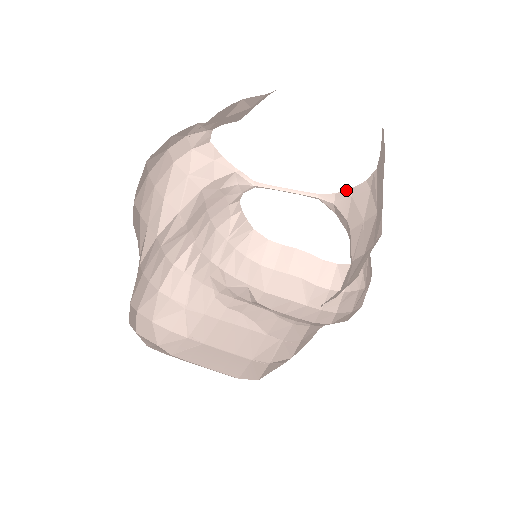
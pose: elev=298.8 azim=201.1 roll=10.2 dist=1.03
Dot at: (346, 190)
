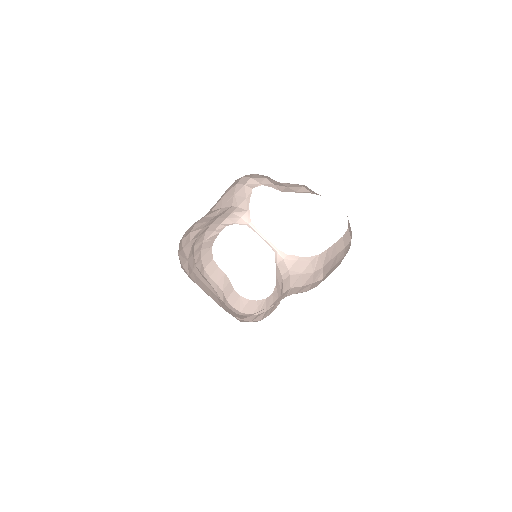
Dot at: (295, 256)
